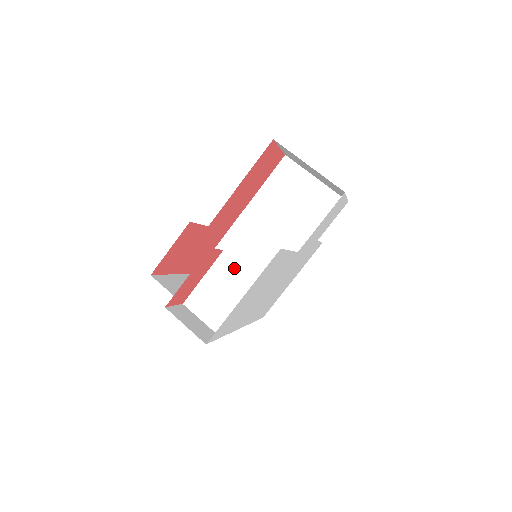
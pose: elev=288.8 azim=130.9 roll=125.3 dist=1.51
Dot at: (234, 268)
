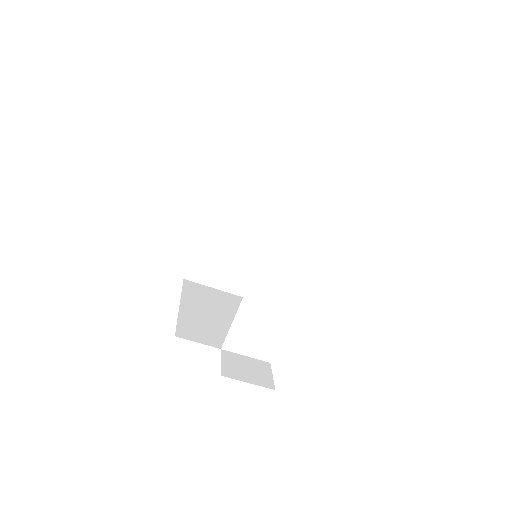
Dot at: (264, 301)
